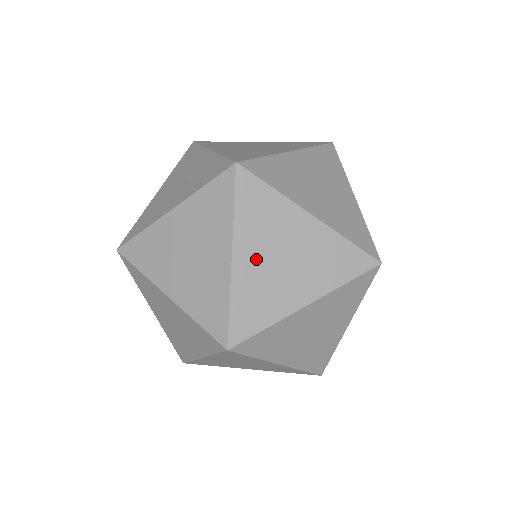
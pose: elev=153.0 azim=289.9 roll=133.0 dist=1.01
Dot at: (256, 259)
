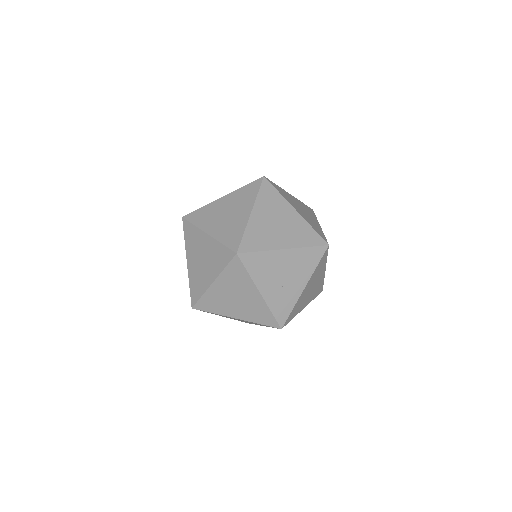
Dot at: occluded
